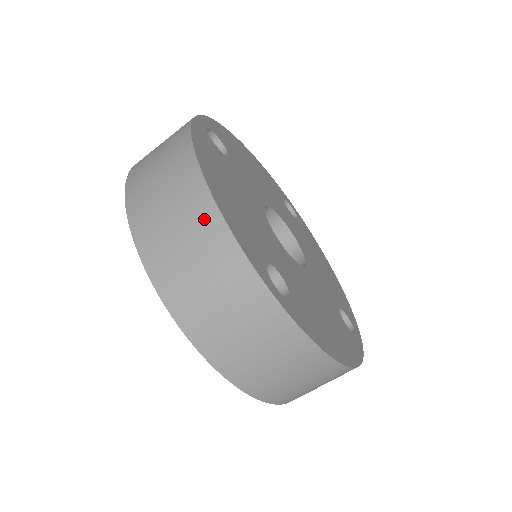
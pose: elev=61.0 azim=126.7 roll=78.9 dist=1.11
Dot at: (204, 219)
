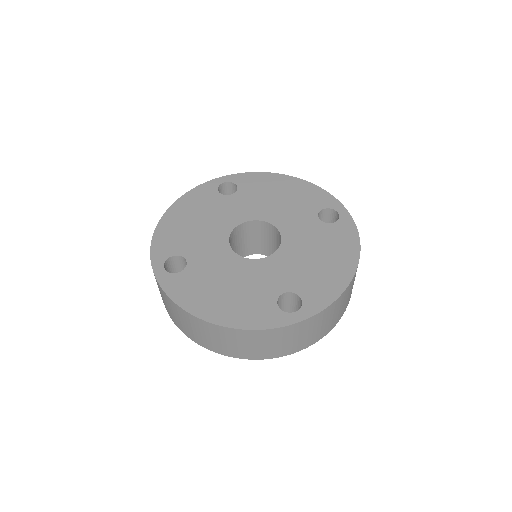
Dot at: (238, 335)
